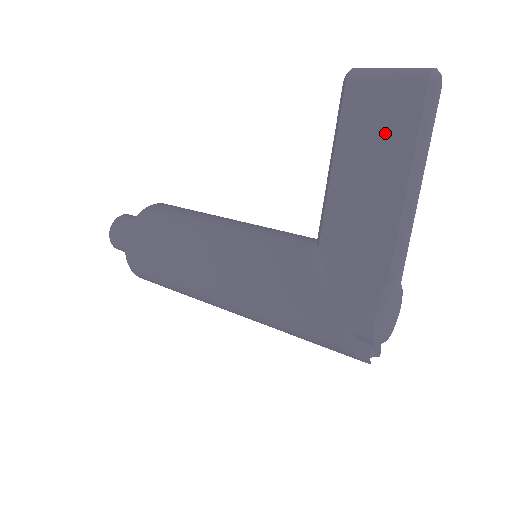
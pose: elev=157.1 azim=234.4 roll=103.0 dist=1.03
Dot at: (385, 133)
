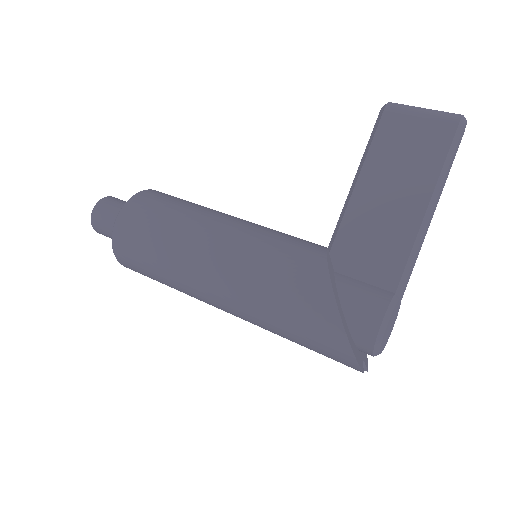
Dot at: (414, 158)
